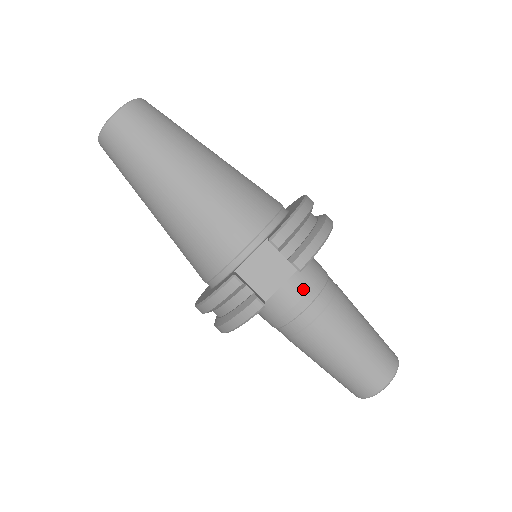
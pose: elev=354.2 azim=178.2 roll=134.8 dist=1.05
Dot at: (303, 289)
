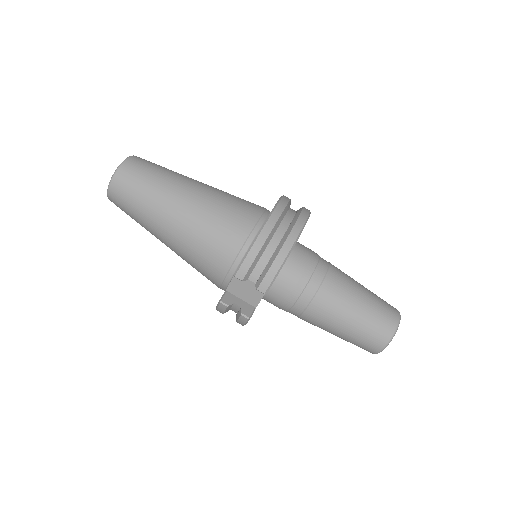
Dot at: (288, 290)
